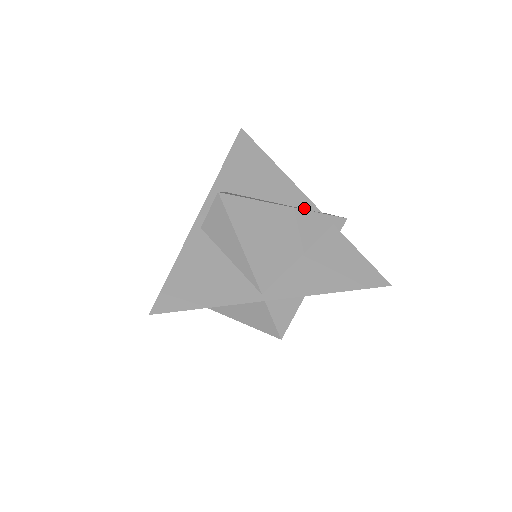
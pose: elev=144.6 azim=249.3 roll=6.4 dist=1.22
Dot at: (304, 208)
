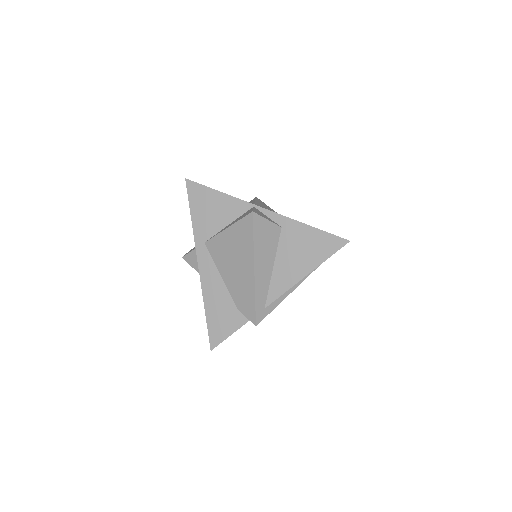
Dot at: occluded
